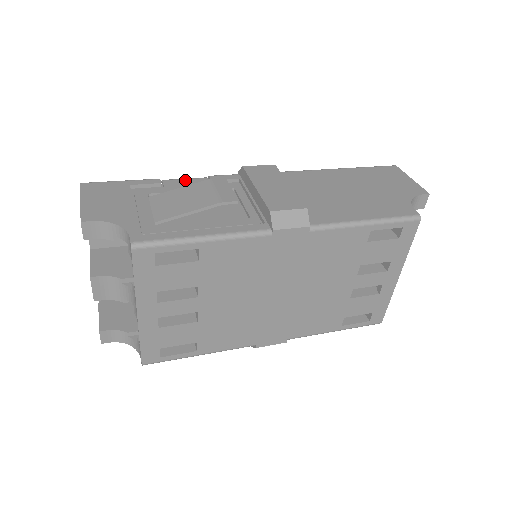
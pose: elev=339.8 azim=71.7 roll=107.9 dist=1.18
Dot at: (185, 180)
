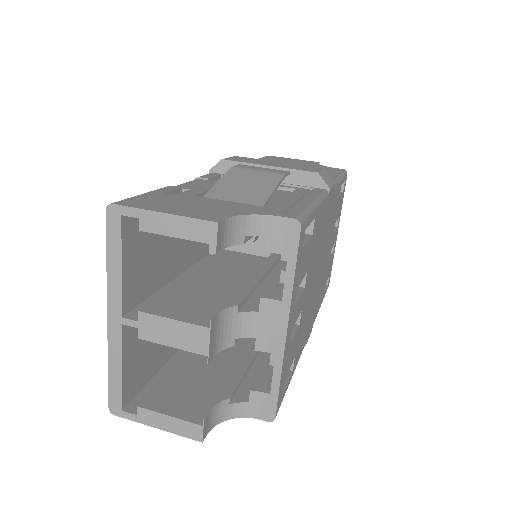
Dot at: (190, 183)
